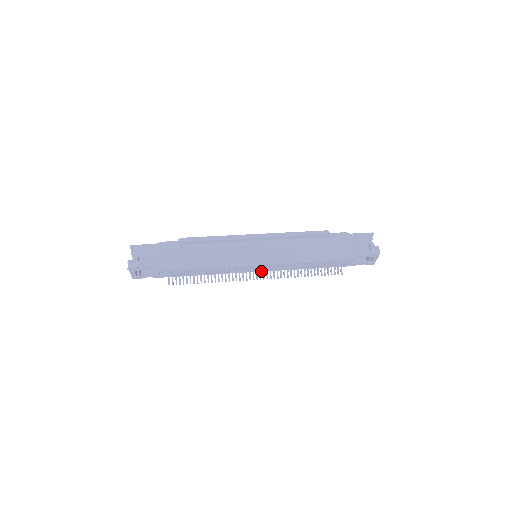
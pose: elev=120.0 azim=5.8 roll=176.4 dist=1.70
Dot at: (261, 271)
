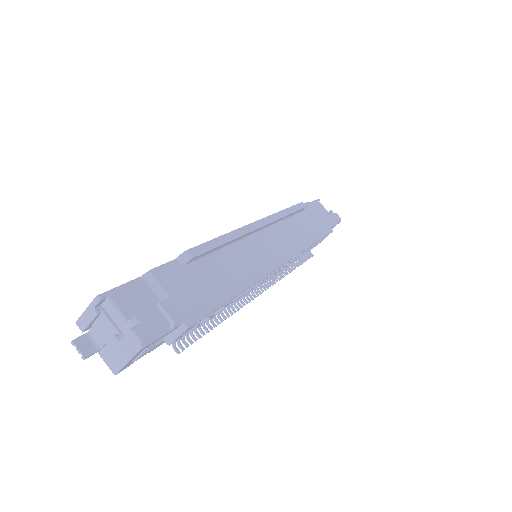
Dot at: occluded
